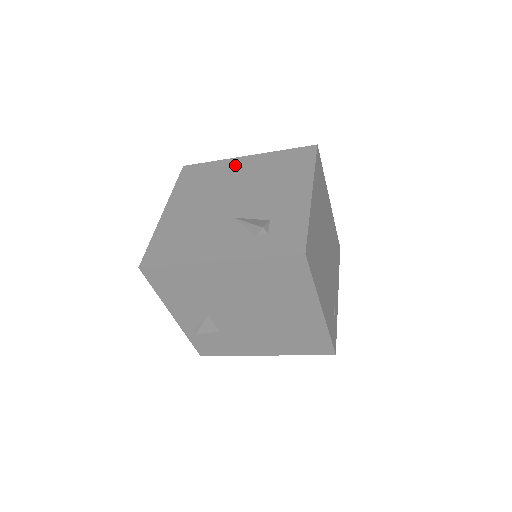
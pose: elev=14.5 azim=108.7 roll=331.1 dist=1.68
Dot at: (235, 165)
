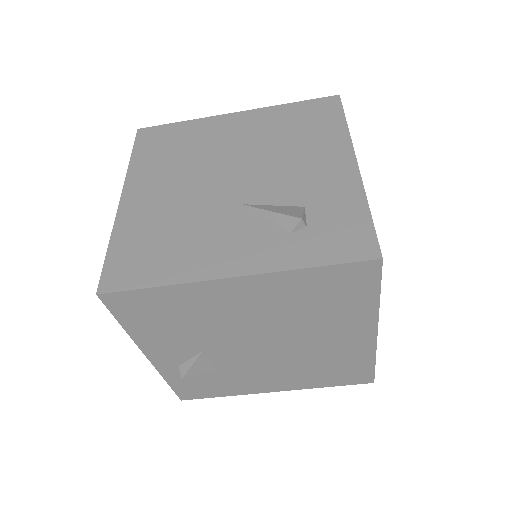
Dot at: (221, 126)
